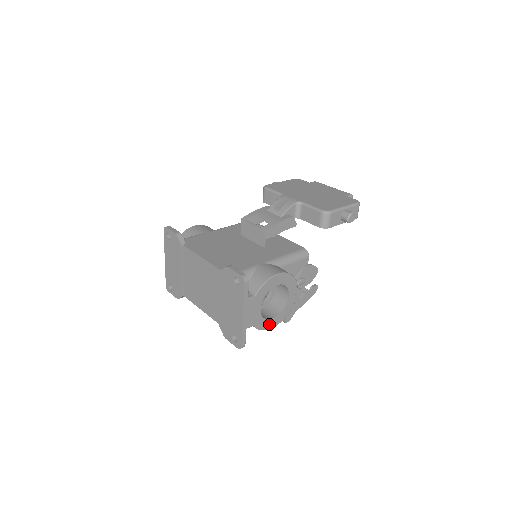
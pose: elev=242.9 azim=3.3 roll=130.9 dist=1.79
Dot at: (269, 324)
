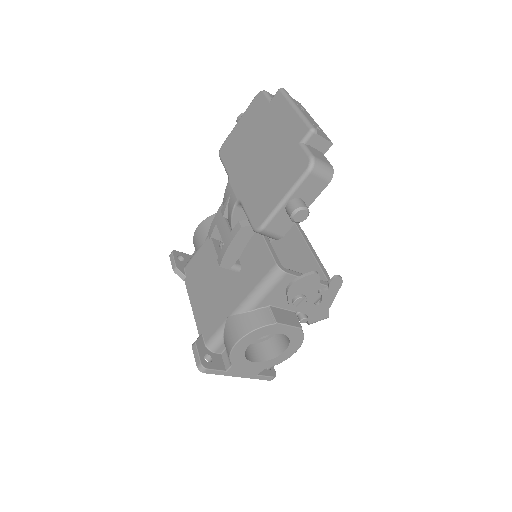
Dot at: (285, 355)
